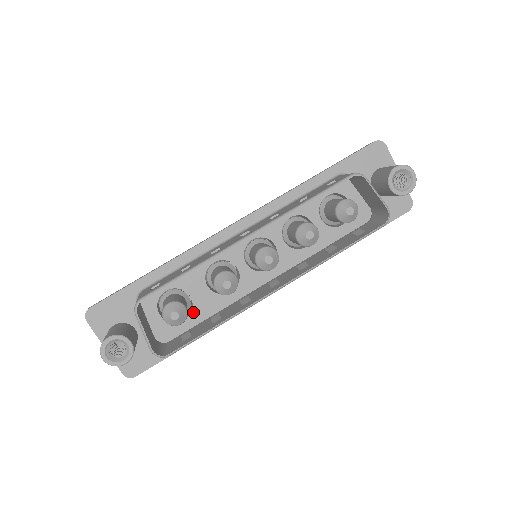
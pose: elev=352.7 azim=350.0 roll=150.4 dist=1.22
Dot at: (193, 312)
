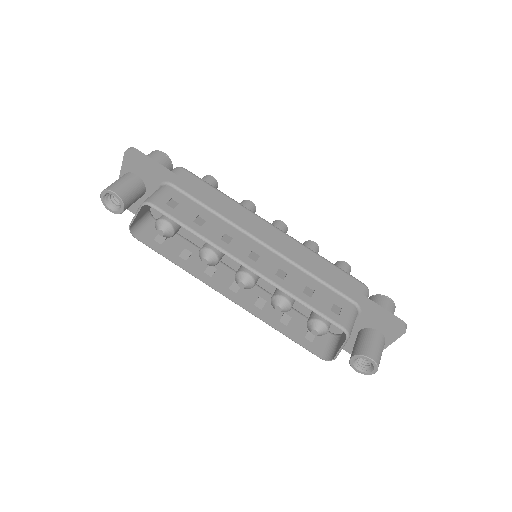
Dot at: occluded
